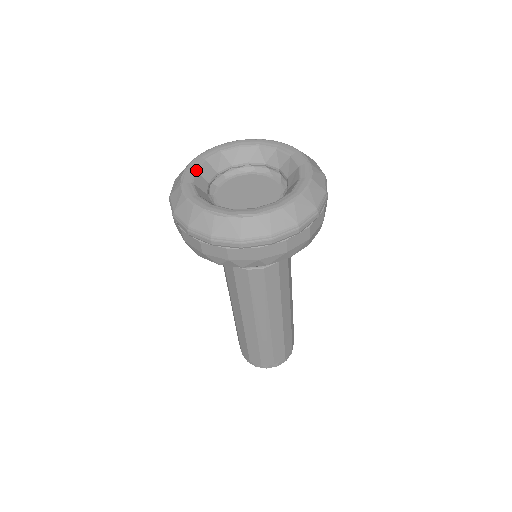
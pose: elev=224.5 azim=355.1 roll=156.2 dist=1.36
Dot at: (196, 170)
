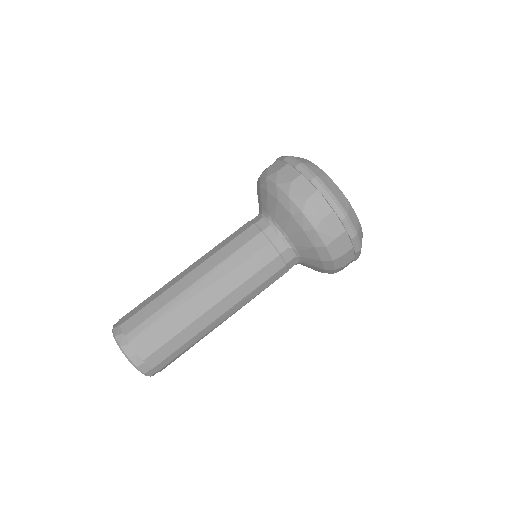
Dot at: occluded
